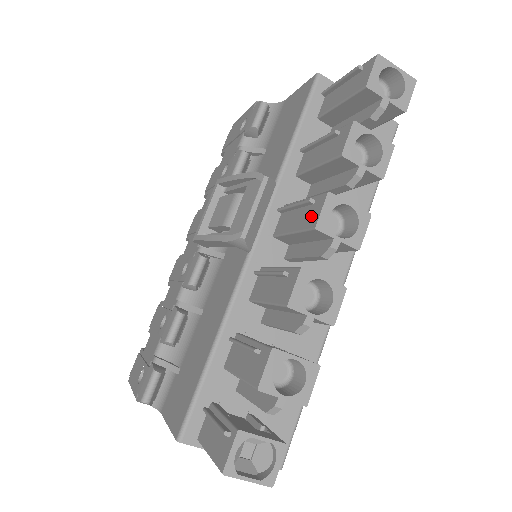
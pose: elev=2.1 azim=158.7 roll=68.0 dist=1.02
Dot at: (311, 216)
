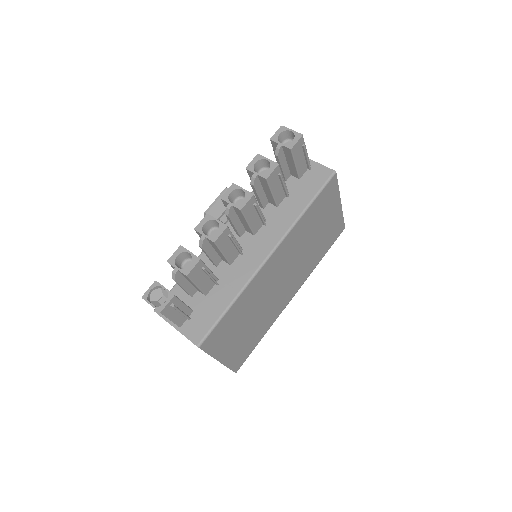
Dot at: occluded
